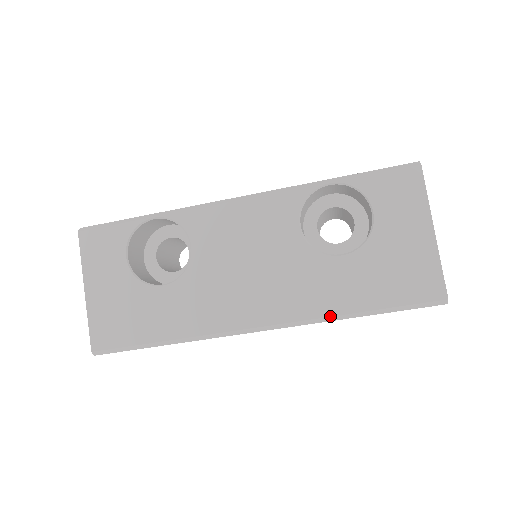
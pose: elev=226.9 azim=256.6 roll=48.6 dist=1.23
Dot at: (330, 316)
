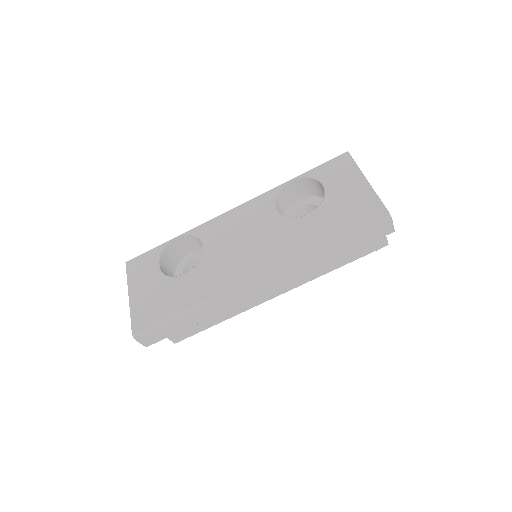
Dot at: (307, 252)
